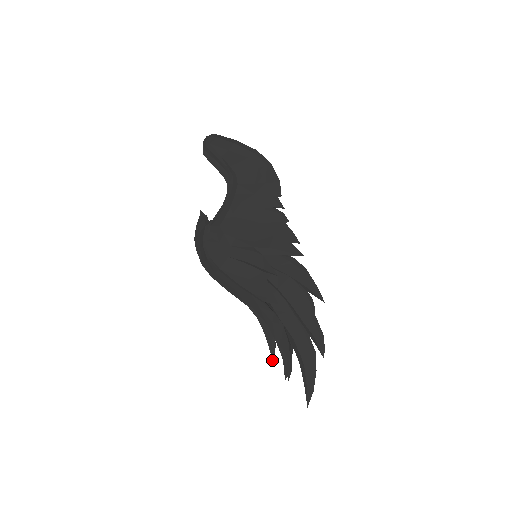
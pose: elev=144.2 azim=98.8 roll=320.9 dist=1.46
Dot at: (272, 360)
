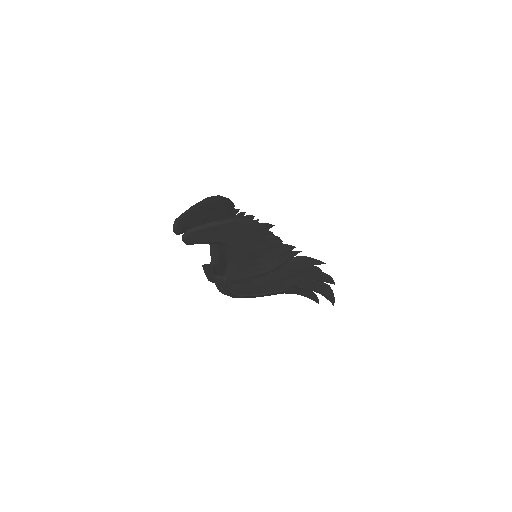
Dot at: occluded
